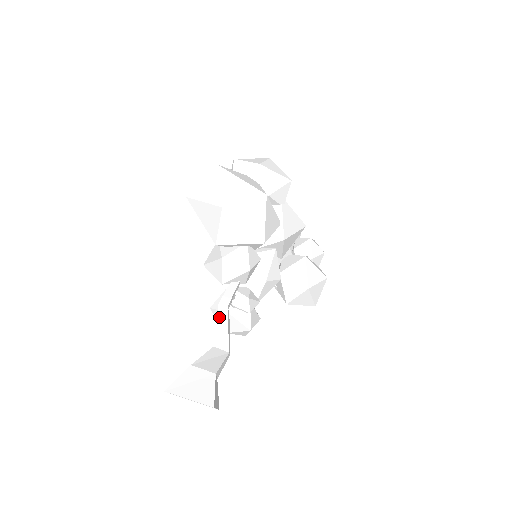
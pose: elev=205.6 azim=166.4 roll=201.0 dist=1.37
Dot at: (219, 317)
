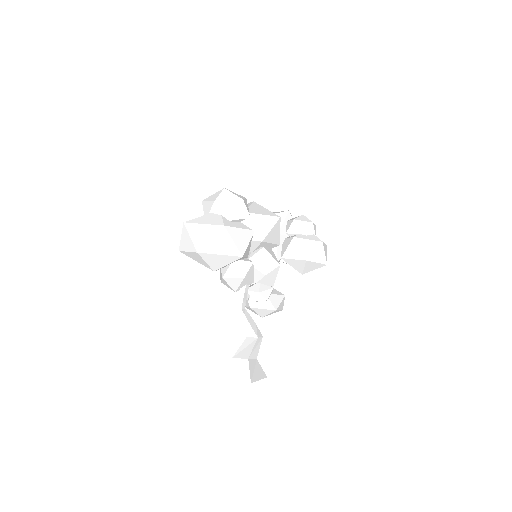
Dot at: (240, 317)
